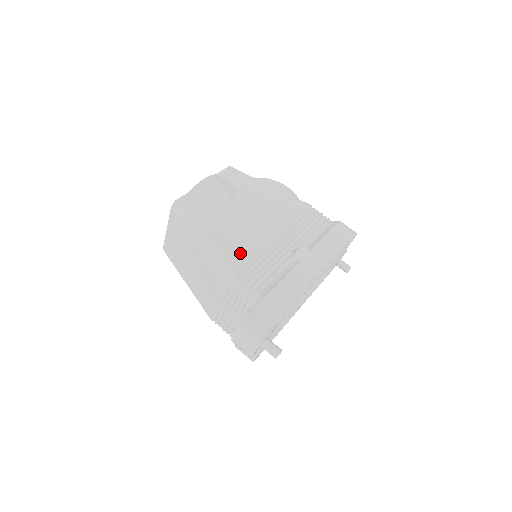
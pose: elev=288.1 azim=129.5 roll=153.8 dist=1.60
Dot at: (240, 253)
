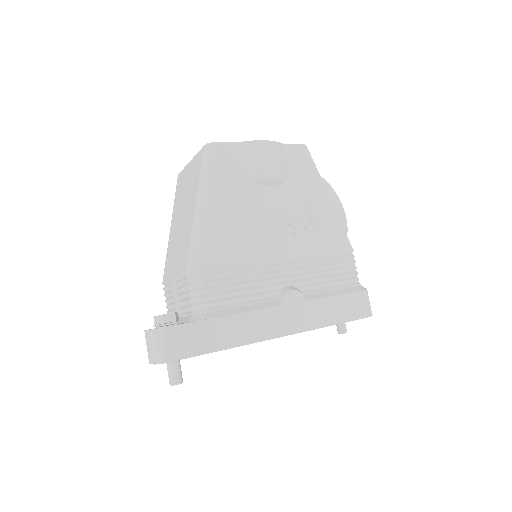
Dot at: (229, 250)
